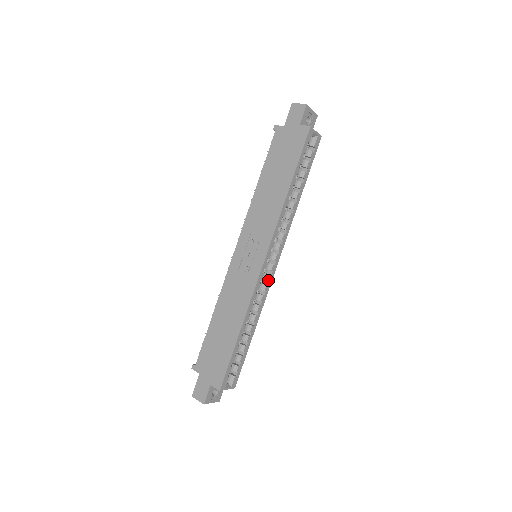
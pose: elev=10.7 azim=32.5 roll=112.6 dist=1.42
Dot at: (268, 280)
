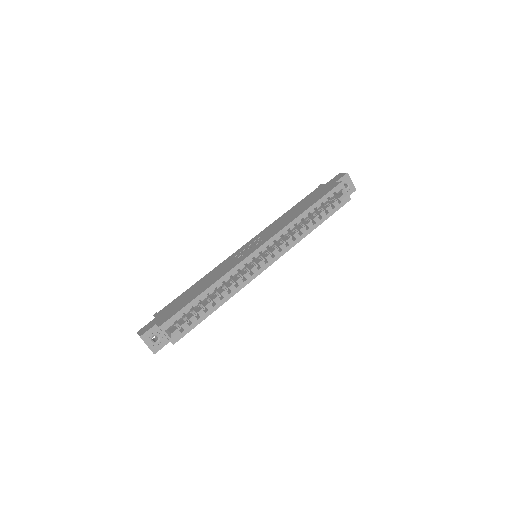
Dot at: (253, 272)
